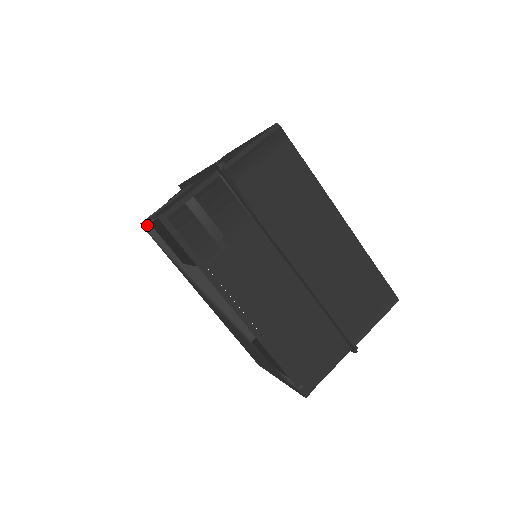
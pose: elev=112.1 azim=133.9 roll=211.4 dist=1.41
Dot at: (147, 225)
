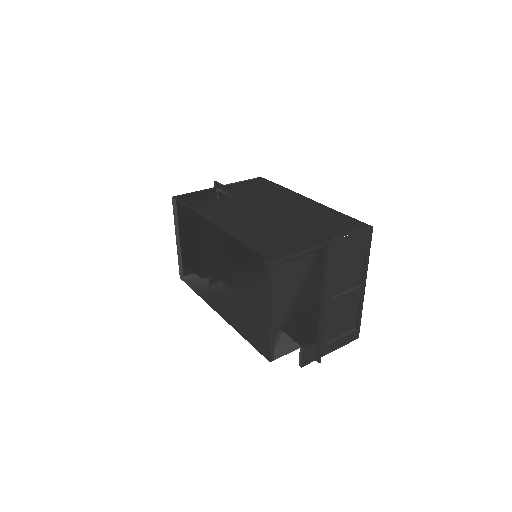
Dot at: (178, 254)
